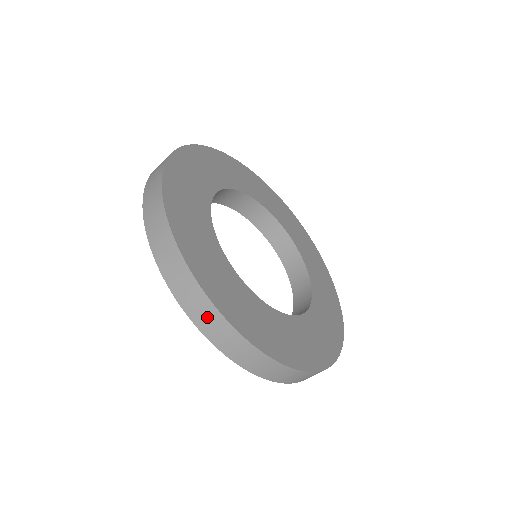
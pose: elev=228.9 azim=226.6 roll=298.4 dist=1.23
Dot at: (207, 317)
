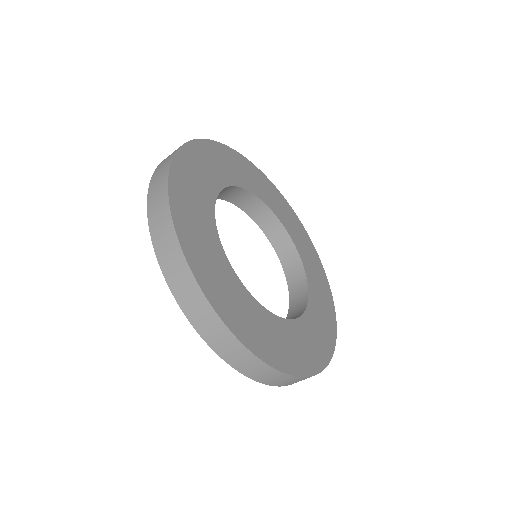
Dot at: (292, 382)
